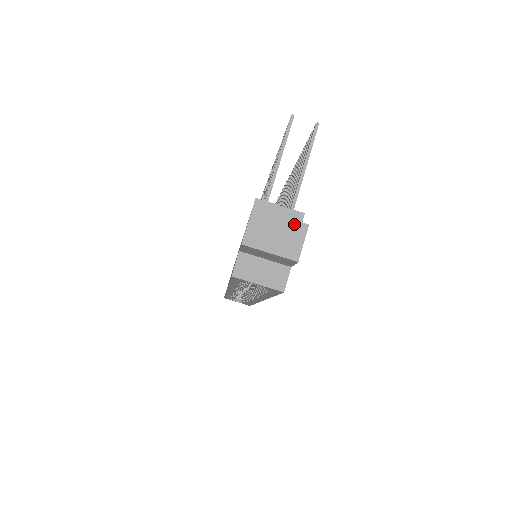
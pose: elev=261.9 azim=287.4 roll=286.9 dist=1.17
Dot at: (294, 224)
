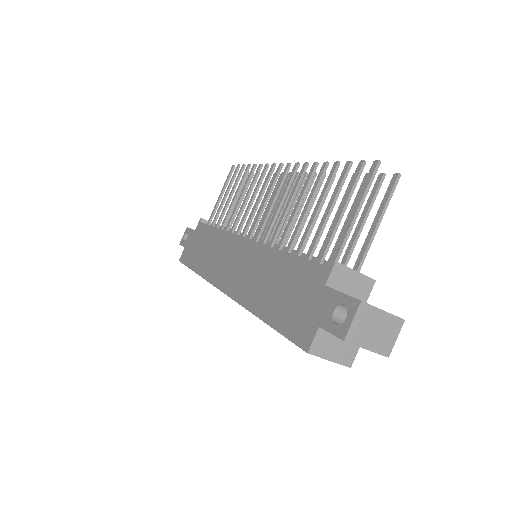
Dot at: (393, 319)
